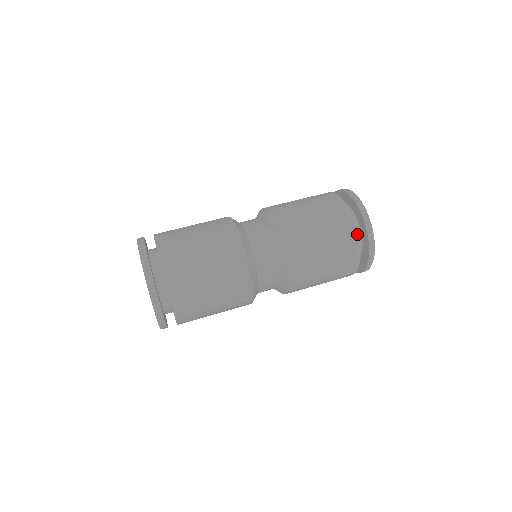
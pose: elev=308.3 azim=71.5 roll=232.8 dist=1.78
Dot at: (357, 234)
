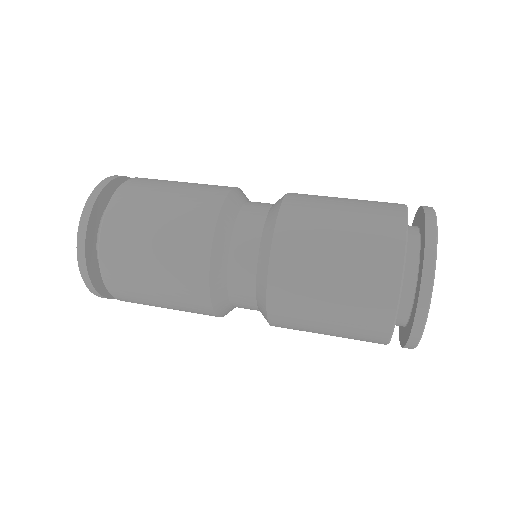
Dot at: (402, 271)
